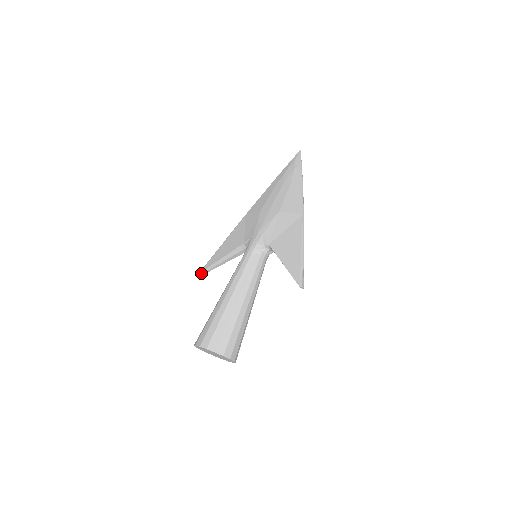
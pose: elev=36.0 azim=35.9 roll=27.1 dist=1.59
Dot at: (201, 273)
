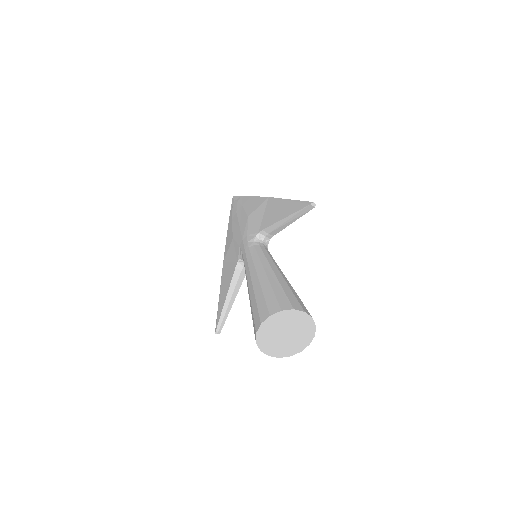
Dot at: (217, 331)
